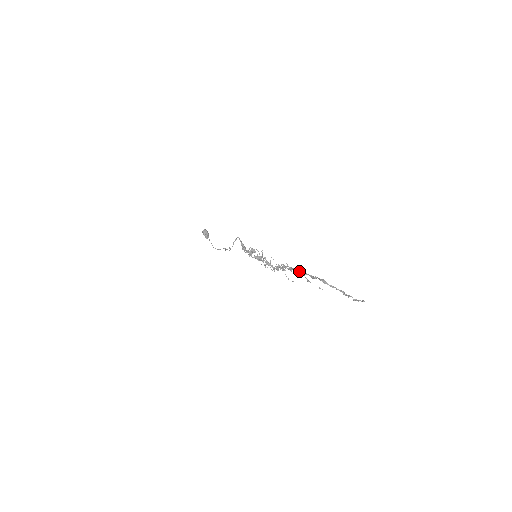
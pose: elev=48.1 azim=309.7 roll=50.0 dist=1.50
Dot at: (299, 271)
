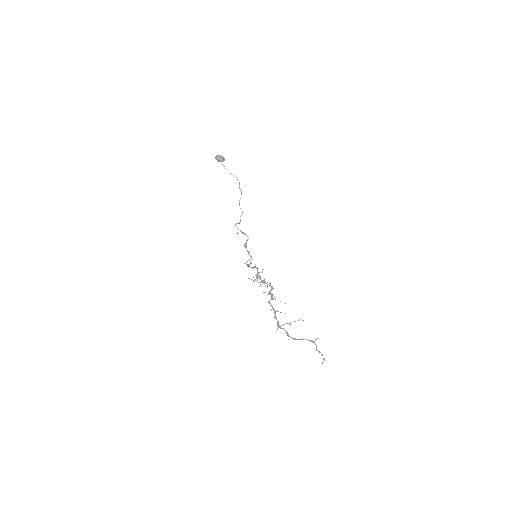
Dot at: (277, 329)
